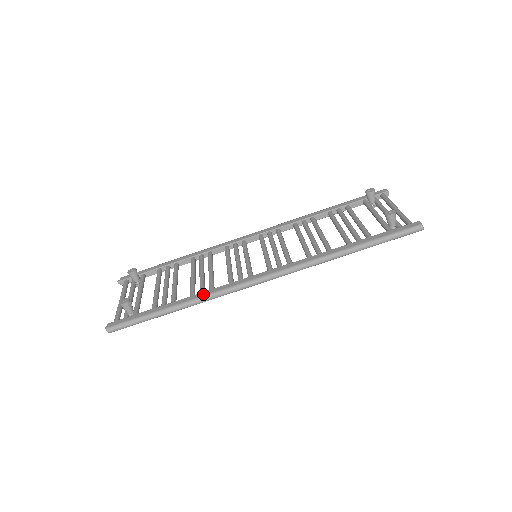
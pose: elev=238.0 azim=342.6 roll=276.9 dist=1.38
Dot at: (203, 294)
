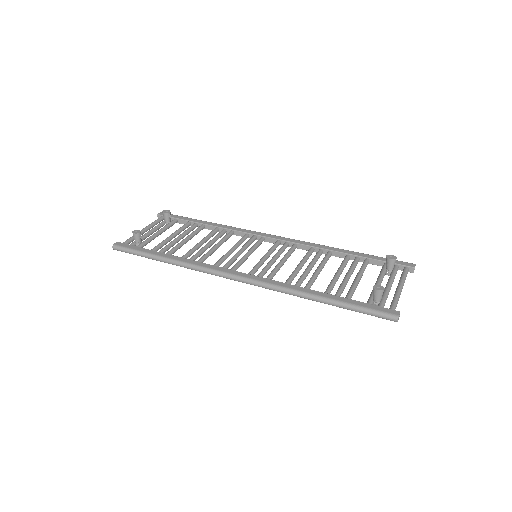
Dot at: (189, 261)
